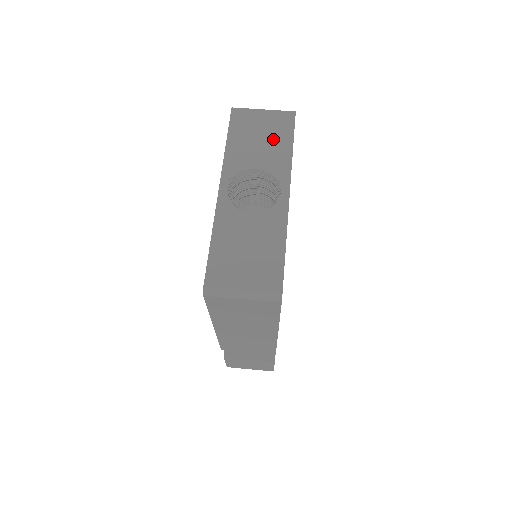
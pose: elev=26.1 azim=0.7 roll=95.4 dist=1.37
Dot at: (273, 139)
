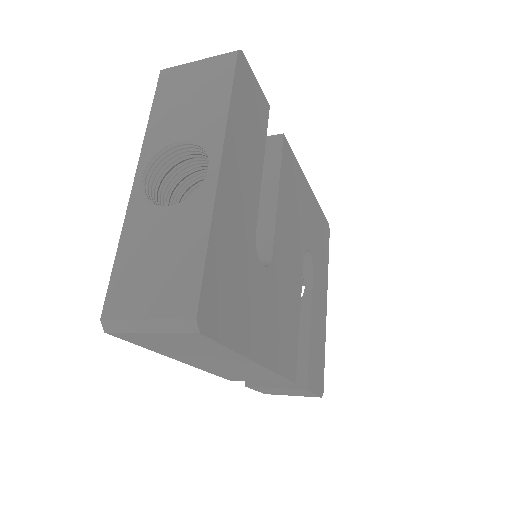
Dot at: (205, 96)
